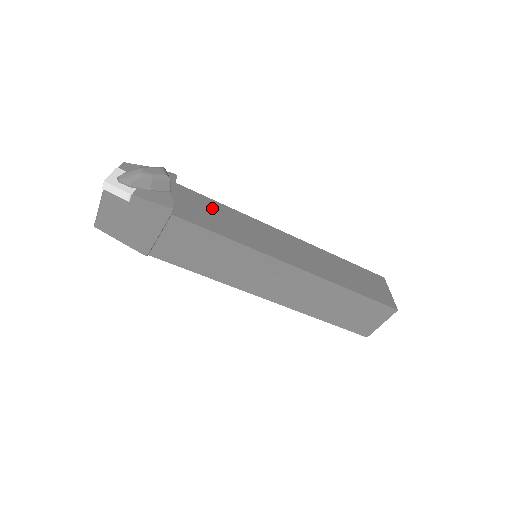
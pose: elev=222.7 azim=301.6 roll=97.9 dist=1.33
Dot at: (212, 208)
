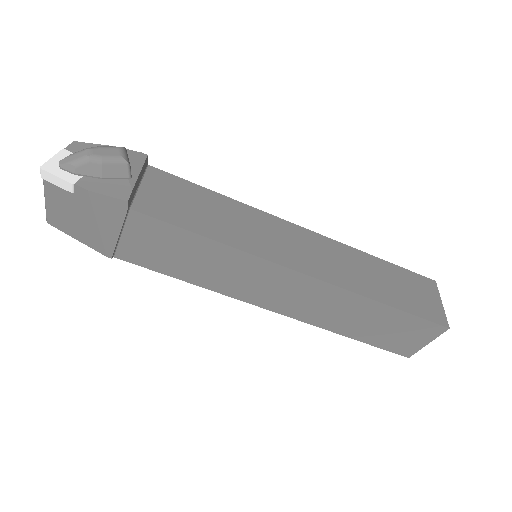
Dot at: (194, 196)
